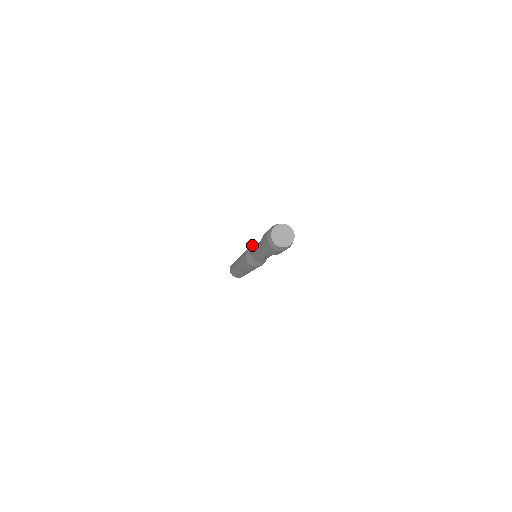
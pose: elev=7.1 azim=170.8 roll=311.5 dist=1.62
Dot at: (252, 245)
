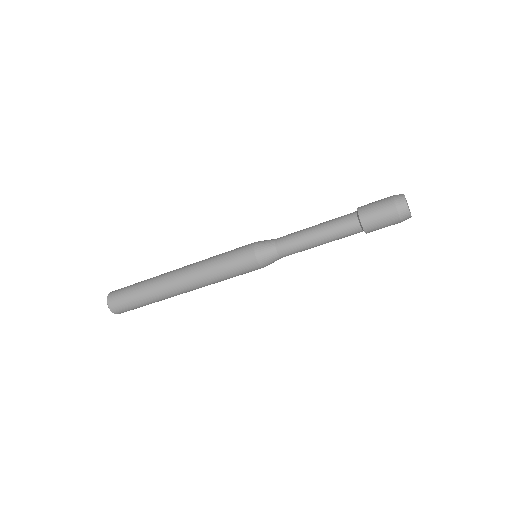
Dot at: occluded
